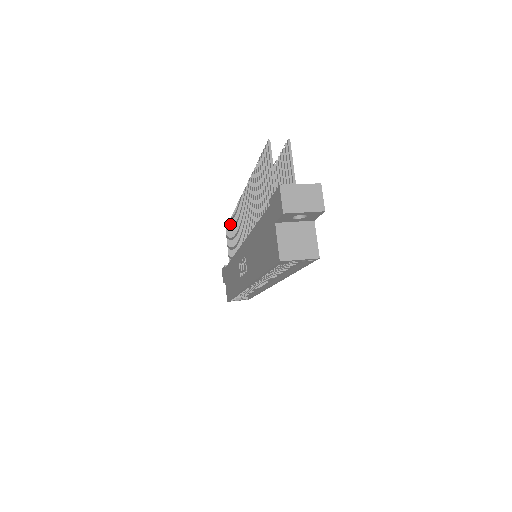
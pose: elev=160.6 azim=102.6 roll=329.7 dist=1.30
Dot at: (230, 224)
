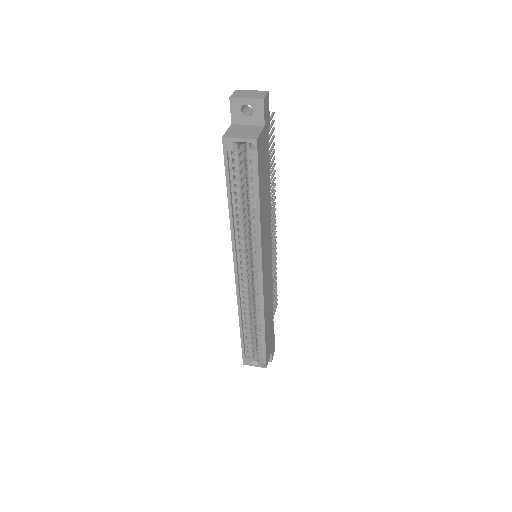
Dot at: occluded
